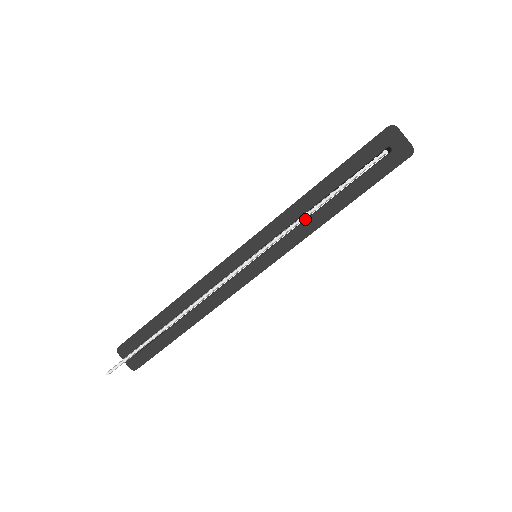
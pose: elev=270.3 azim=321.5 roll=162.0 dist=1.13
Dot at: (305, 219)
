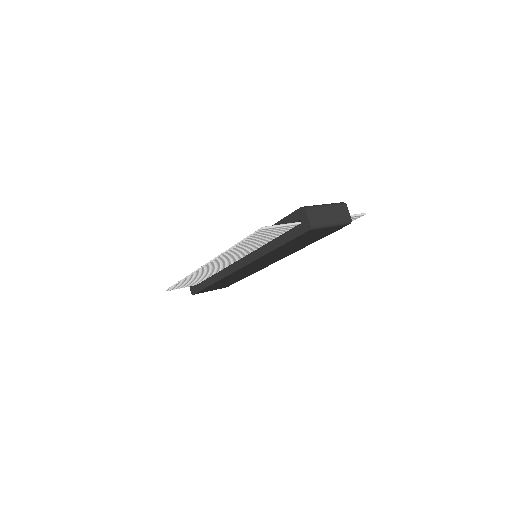
Dot at: (261, 246)
